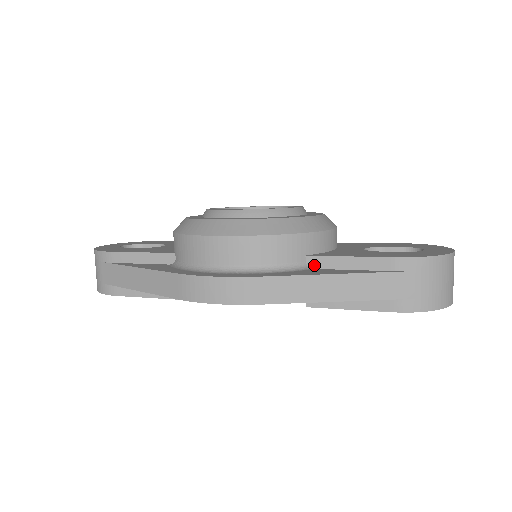
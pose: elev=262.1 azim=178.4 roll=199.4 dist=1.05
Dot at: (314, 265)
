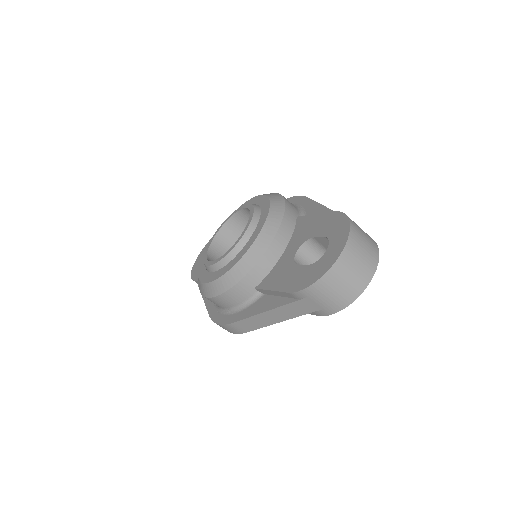
Dot at: (263, 293)
